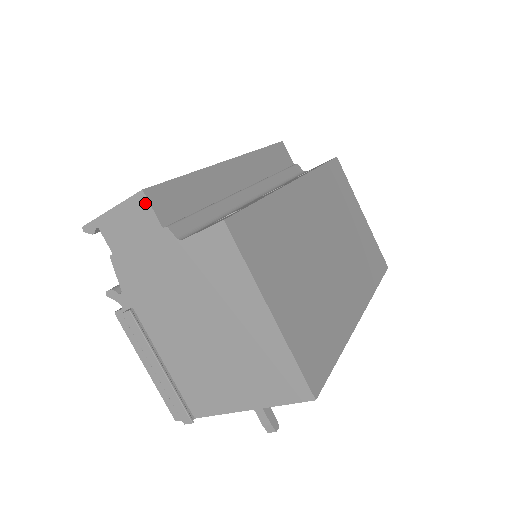
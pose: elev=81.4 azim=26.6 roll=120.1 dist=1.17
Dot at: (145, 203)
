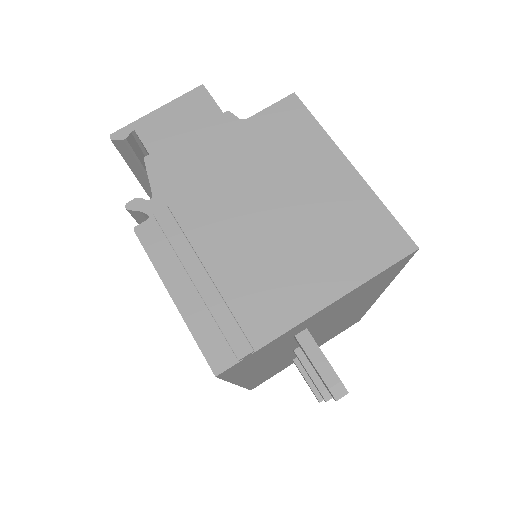
Dot at: (204, 95)
